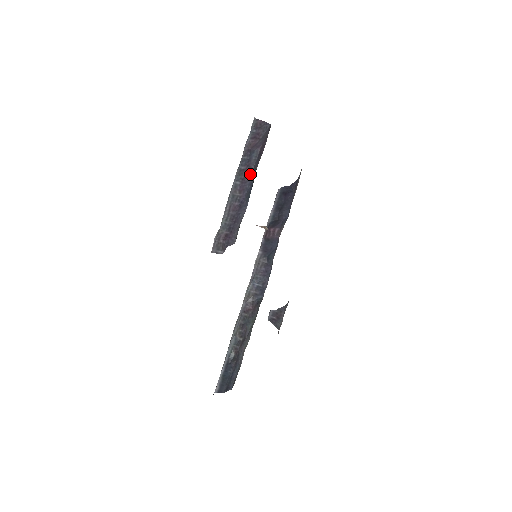
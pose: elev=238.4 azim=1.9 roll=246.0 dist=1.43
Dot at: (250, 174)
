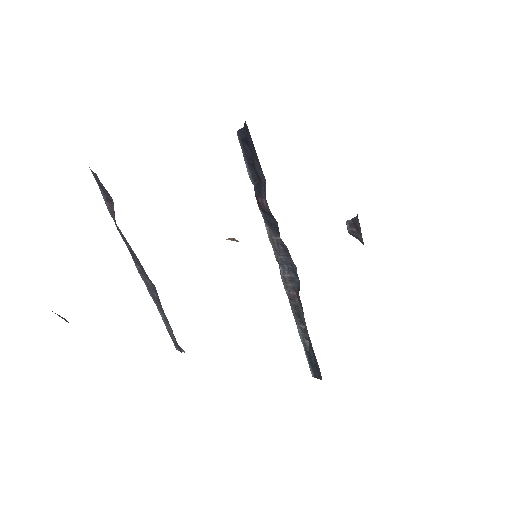
Dot at: (138, 259)
